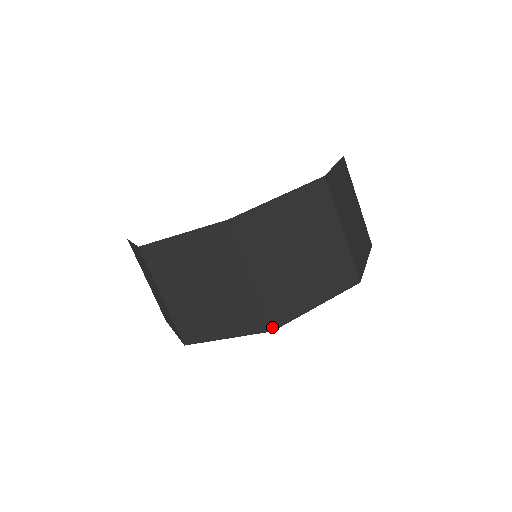
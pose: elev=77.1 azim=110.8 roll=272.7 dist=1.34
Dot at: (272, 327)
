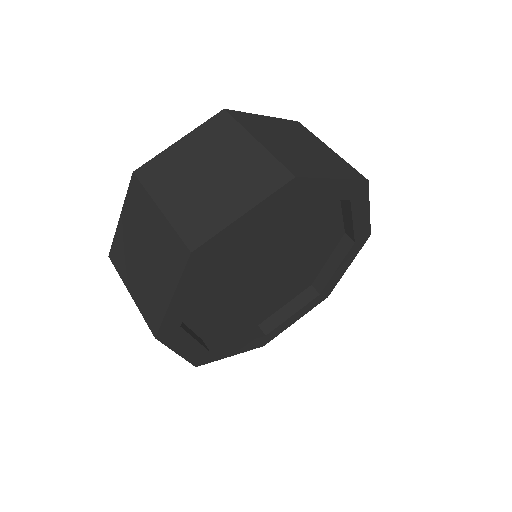
Dot at: (190, 249)
